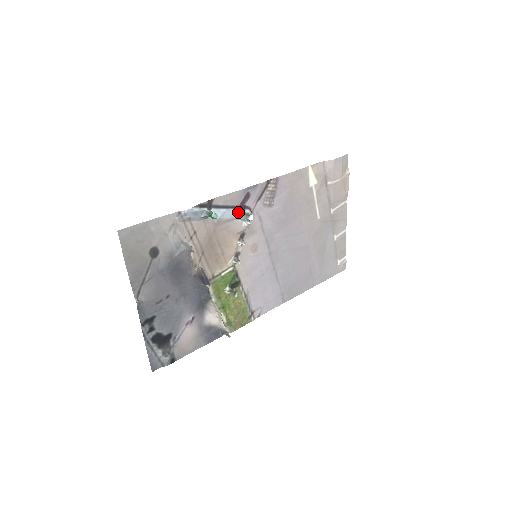
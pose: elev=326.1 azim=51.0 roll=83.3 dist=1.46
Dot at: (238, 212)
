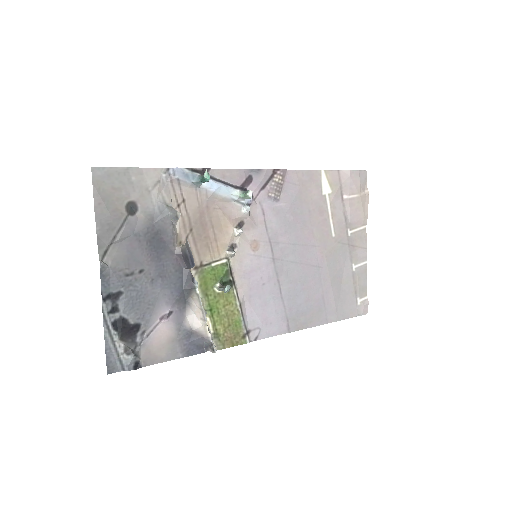
Dot at: (237, 191)
